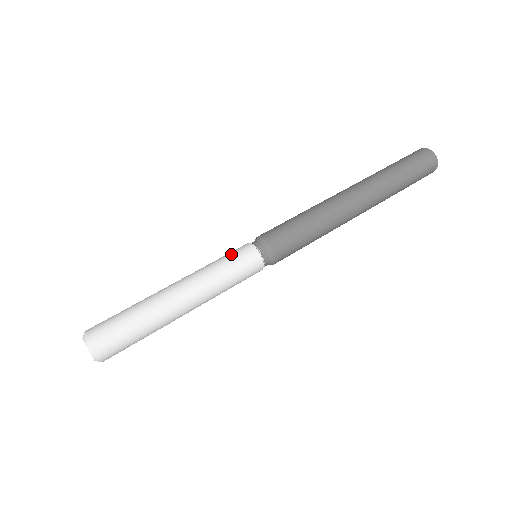
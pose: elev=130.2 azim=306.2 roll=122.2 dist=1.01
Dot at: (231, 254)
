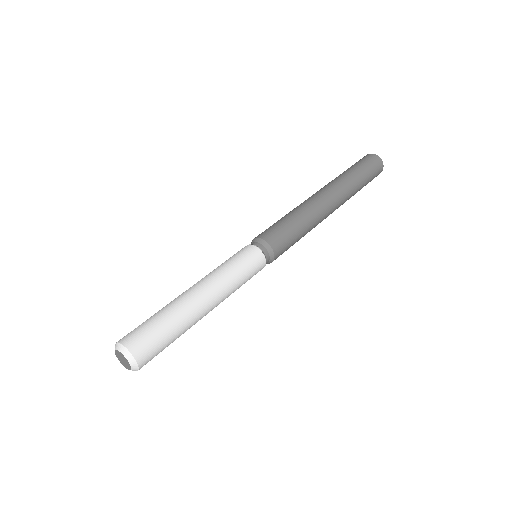
Dot at: (239, 256)
